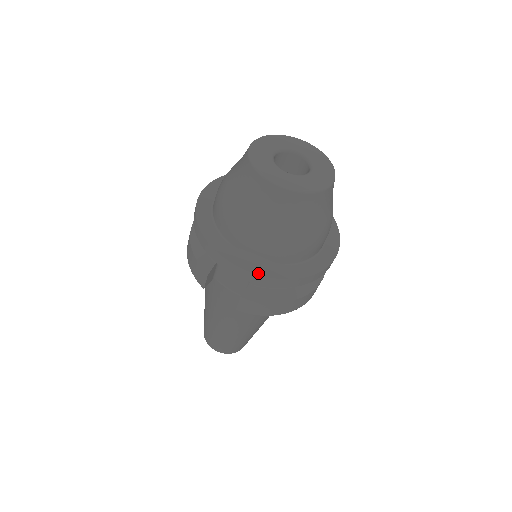
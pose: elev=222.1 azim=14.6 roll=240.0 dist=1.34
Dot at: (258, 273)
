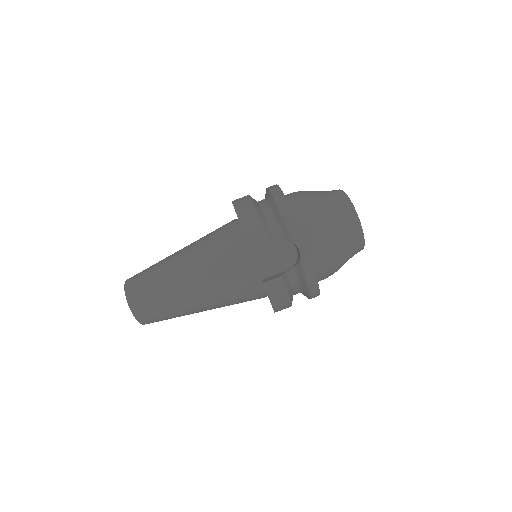
Dot at: occluded
